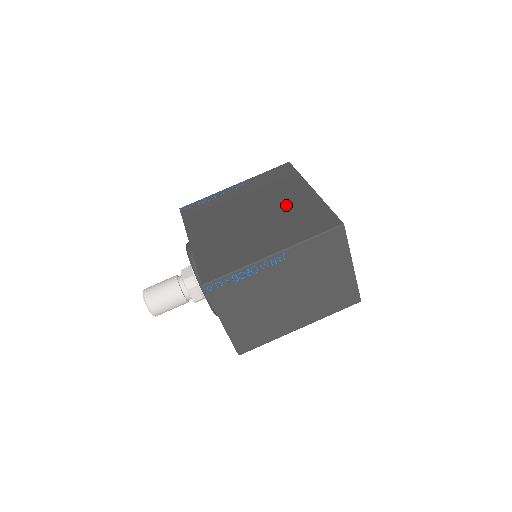
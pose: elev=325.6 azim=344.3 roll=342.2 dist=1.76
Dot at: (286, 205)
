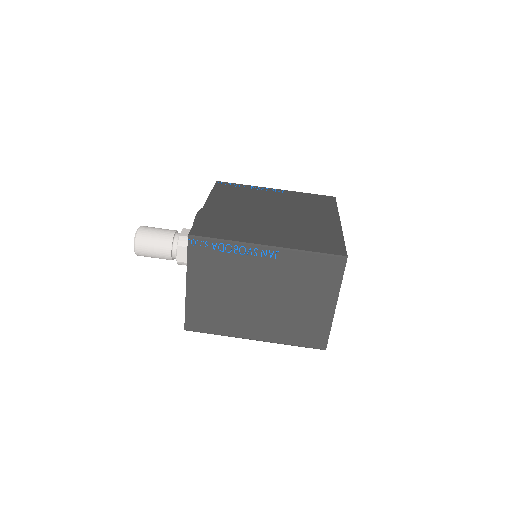
Dot at: (308, 221)
